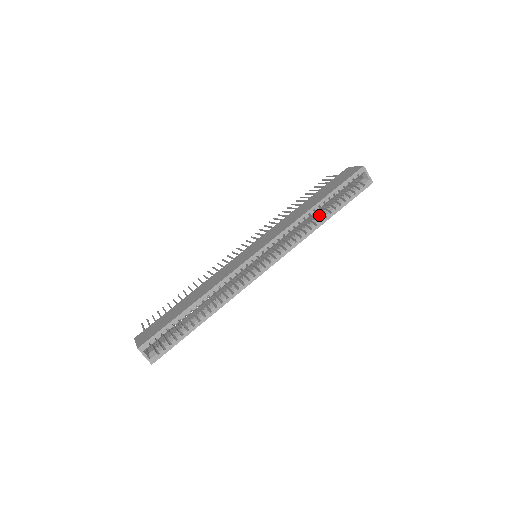
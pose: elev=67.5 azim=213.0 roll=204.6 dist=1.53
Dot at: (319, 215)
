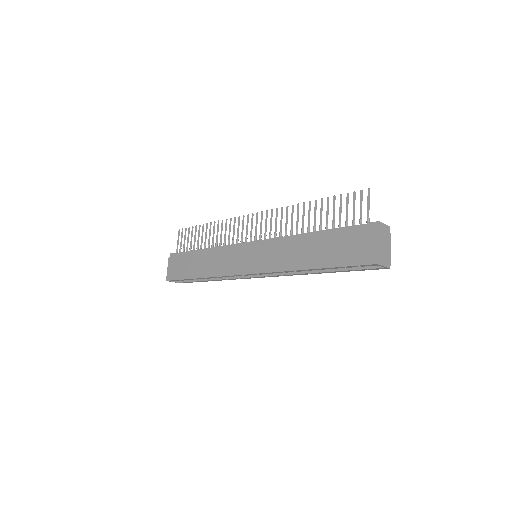
Dot at: occluded
